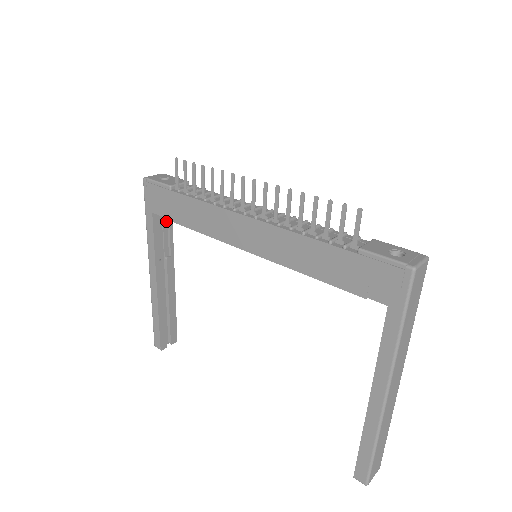
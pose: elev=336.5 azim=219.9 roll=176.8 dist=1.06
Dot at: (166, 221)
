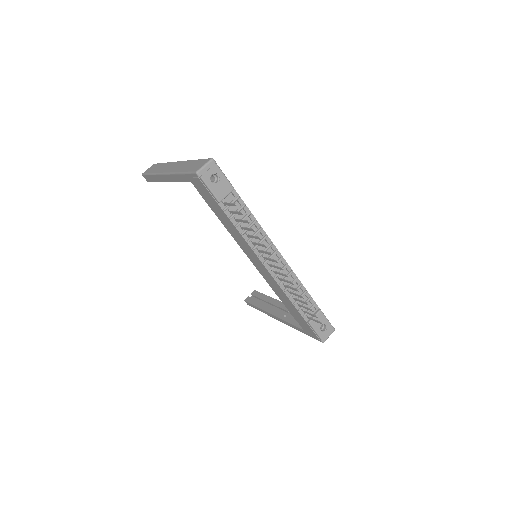
Dot at: occluded
